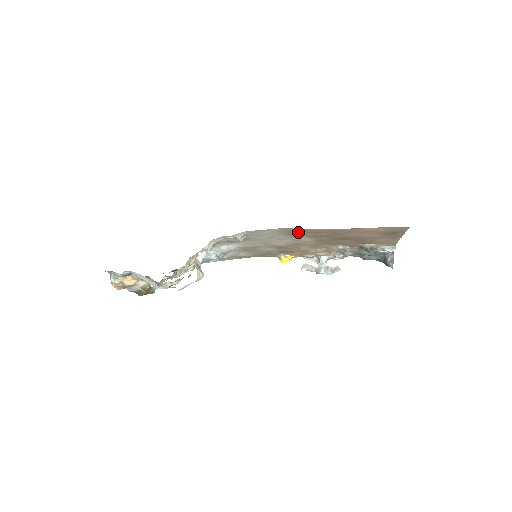
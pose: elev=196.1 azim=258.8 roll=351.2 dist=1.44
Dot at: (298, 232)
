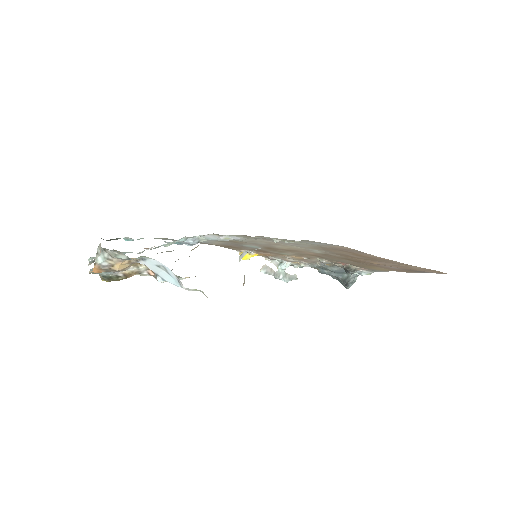
Dot at: (343, 250)
